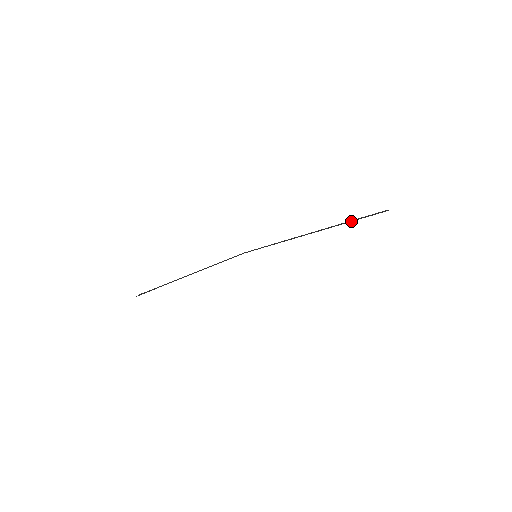
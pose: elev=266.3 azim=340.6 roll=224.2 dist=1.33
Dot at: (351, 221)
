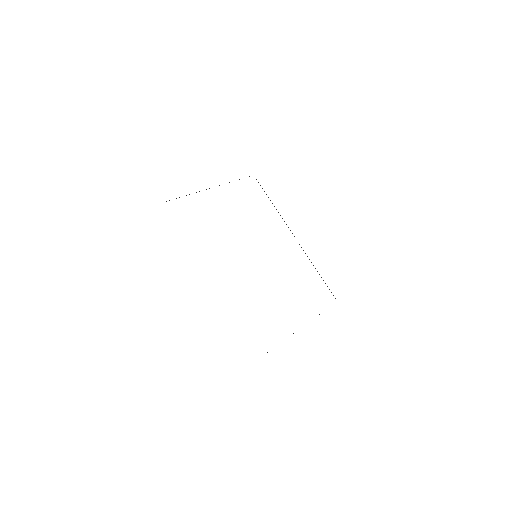
Dot at: occluded
